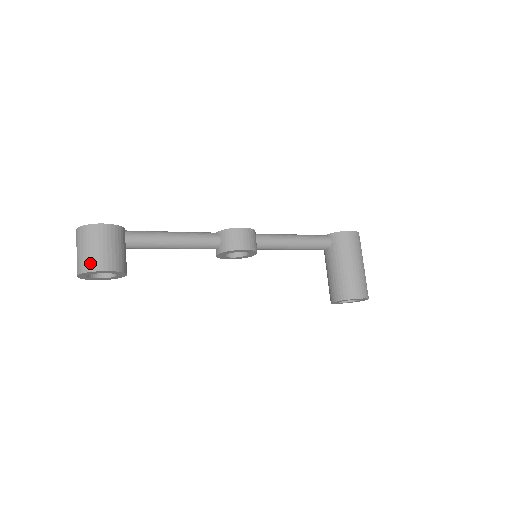
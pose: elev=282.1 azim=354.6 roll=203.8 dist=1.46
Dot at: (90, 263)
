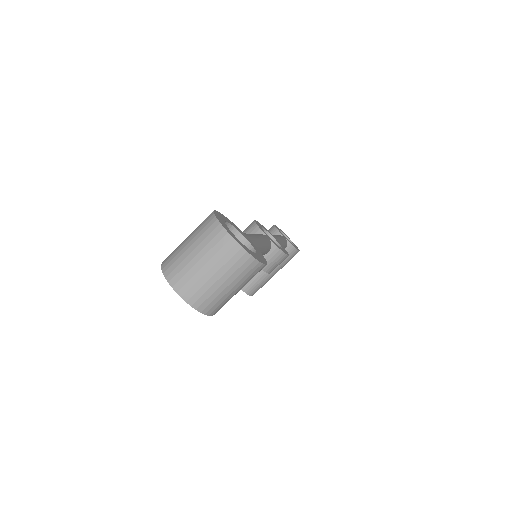
Dot at: (214, 305)
